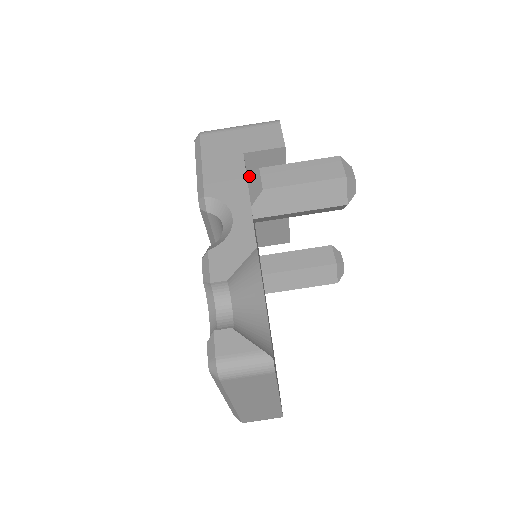
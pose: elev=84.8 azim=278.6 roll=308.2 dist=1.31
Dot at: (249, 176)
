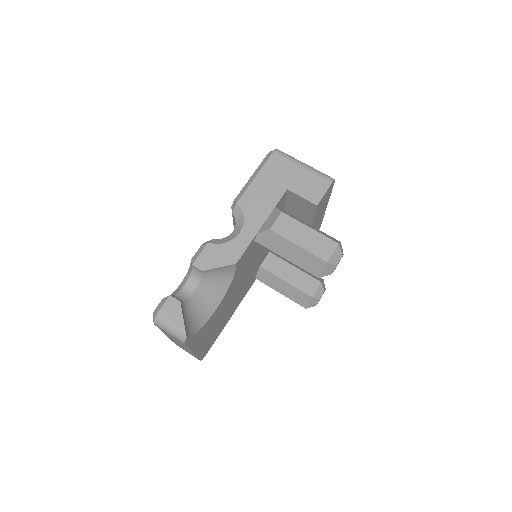
Dot at: (274, 210)
